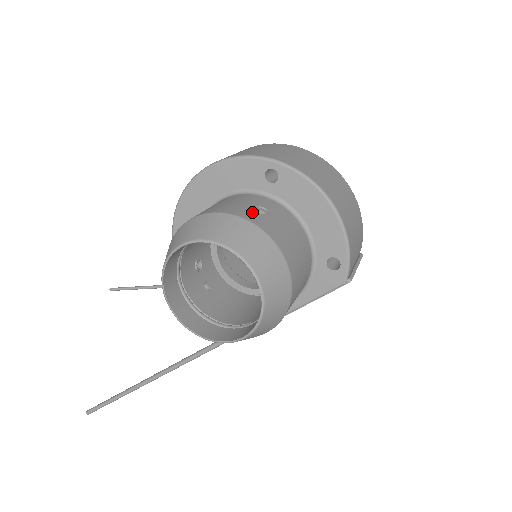
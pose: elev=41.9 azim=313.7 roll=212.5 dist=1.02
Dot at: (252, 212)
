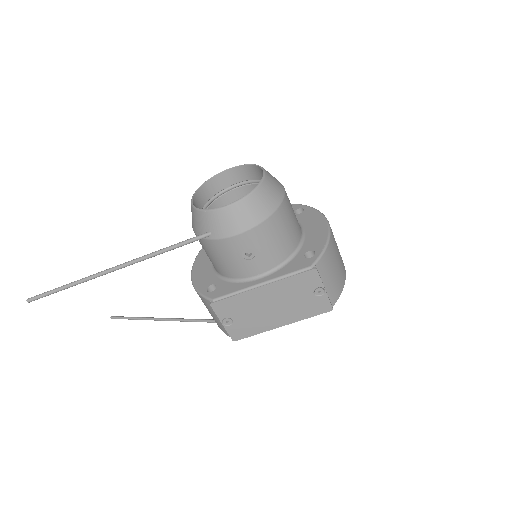
Dot at: occluded
